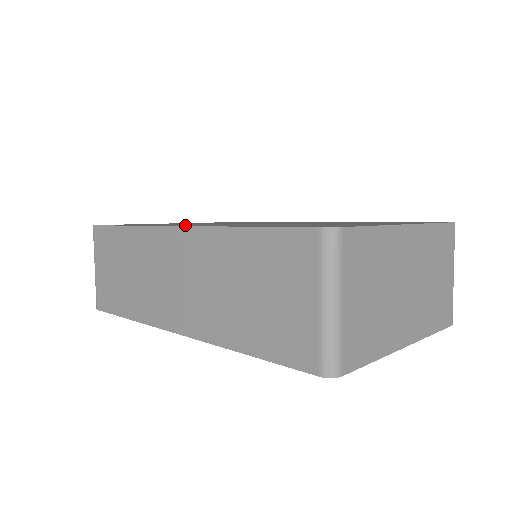
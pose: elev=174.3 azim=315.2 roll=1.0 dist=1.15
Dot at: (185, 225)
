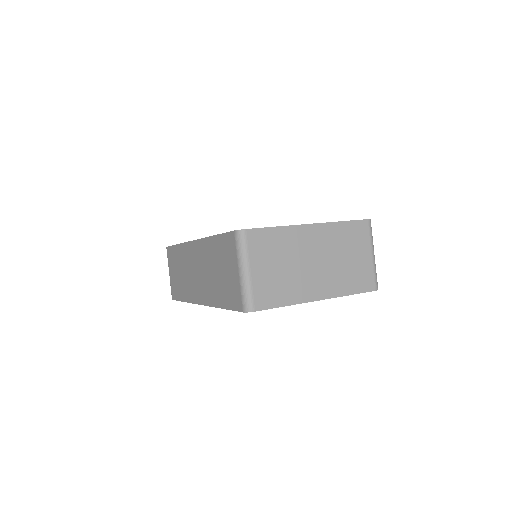
Dot at: occluded
